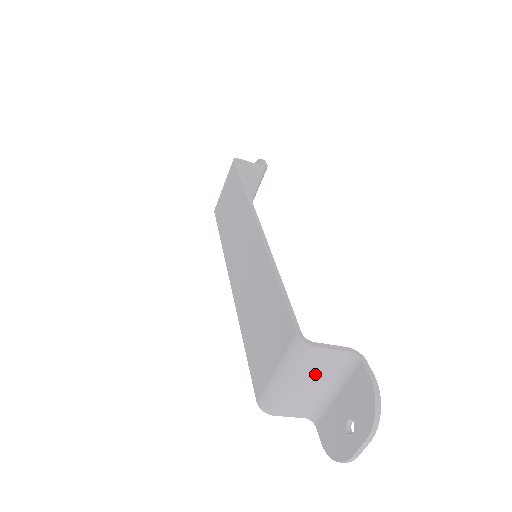
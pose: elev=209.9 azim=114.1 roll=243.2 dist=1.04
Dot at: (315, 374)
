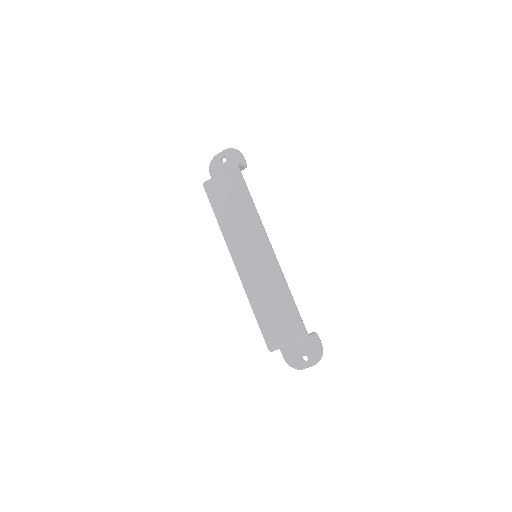
Dot at: occluded
